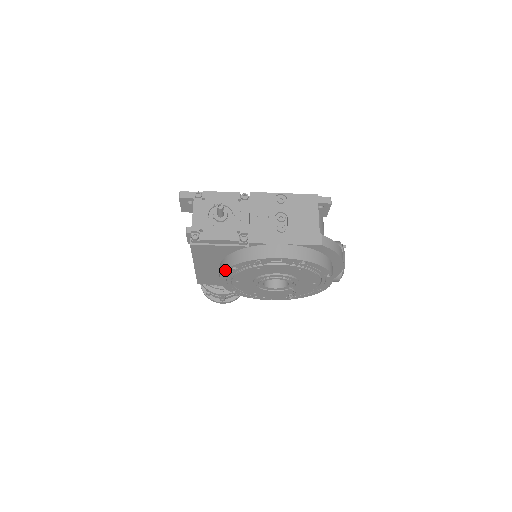
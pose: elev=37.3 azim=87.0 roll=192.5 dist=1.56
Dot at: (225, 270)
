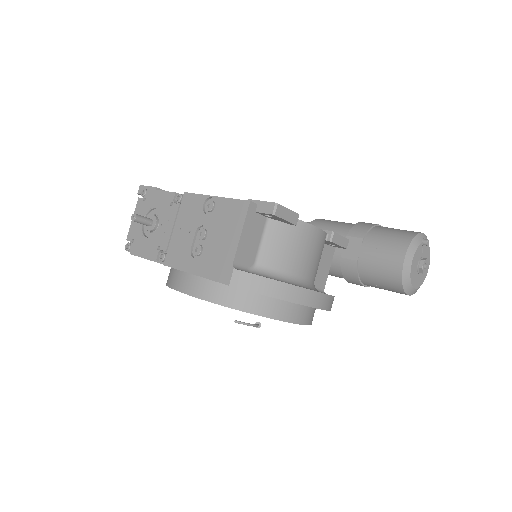
Dot at: occluded
